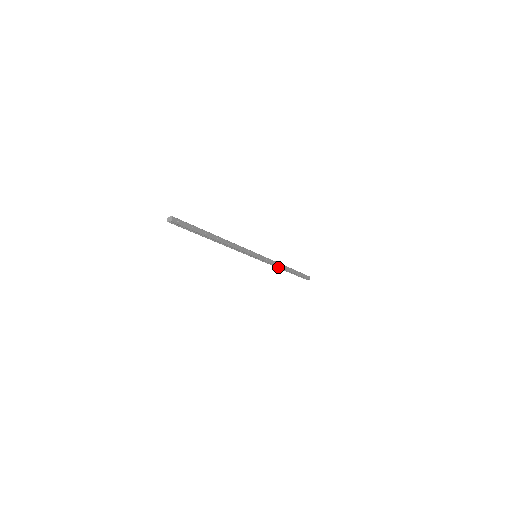
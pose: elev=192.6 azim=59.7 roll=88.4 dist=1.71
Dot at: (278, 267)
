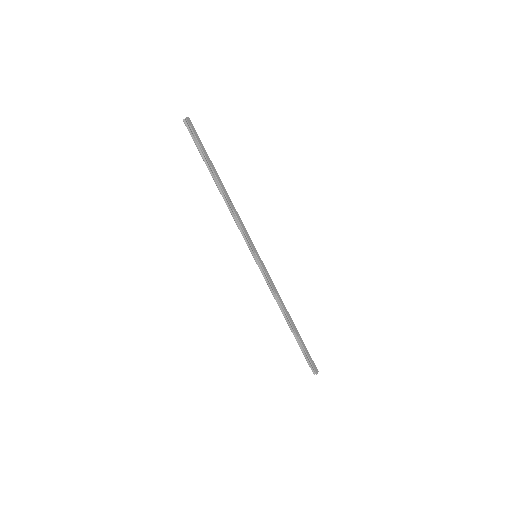
Dot at: (279, 304)
